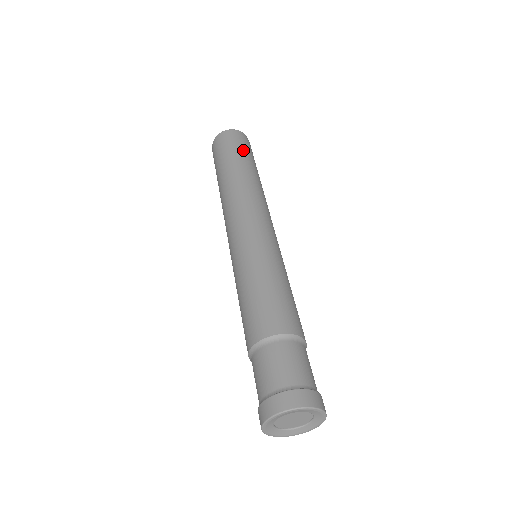
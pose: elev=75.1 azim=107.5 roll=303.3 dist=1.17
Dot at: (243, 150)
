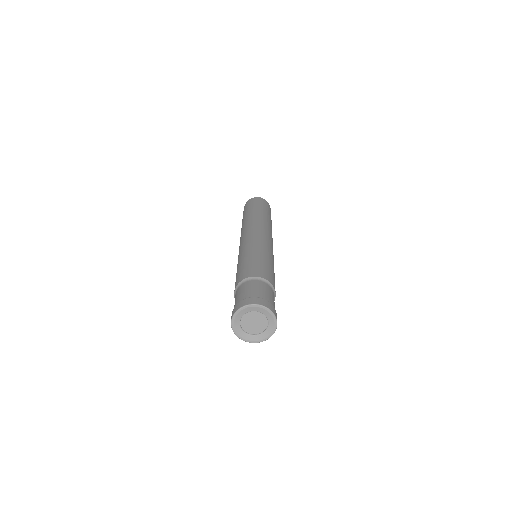
Dot at: (261, 205)
